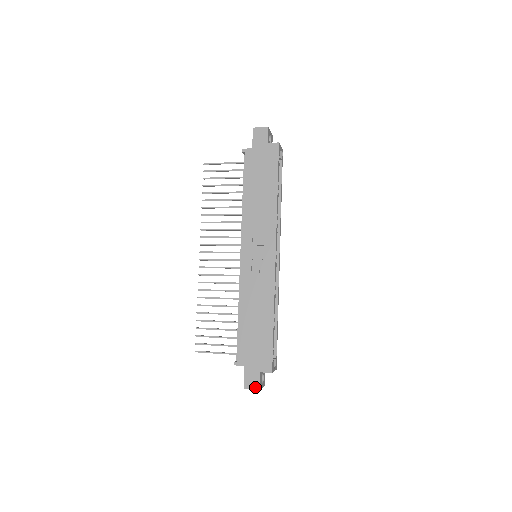
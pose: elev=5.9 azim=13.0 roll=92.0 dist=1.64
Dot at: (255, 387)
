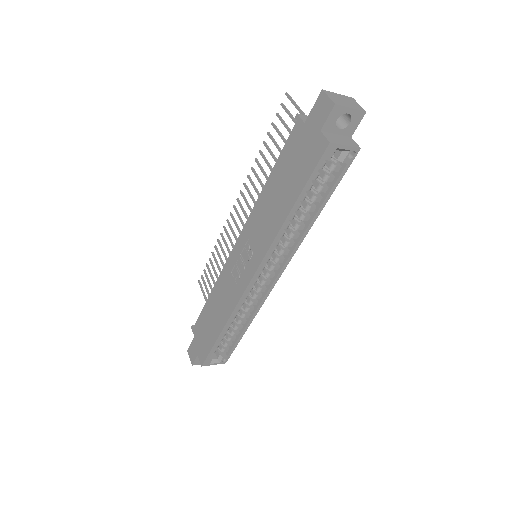
Dot at: (191, 359)
